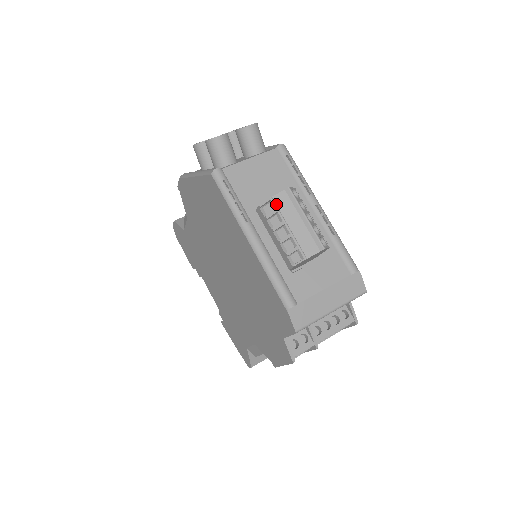
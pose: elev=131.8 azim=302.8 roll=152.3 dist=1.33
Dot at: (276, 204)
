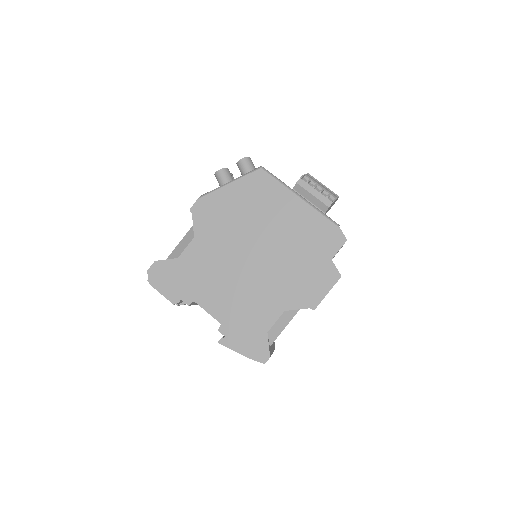
Dot at: (309, 177)
